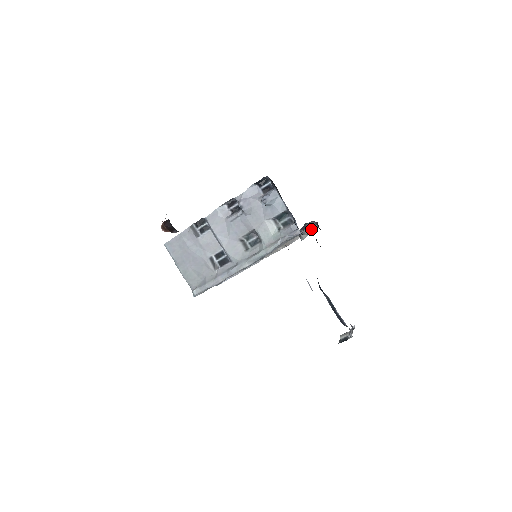
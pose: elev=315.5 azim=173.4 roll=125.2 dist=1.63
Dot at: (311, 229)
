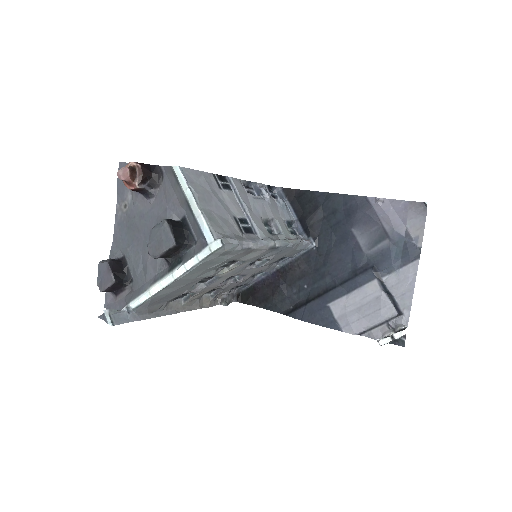
Dot at: (231, 299)
